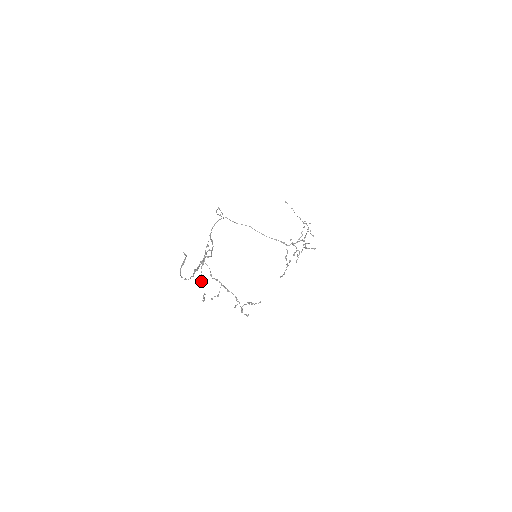
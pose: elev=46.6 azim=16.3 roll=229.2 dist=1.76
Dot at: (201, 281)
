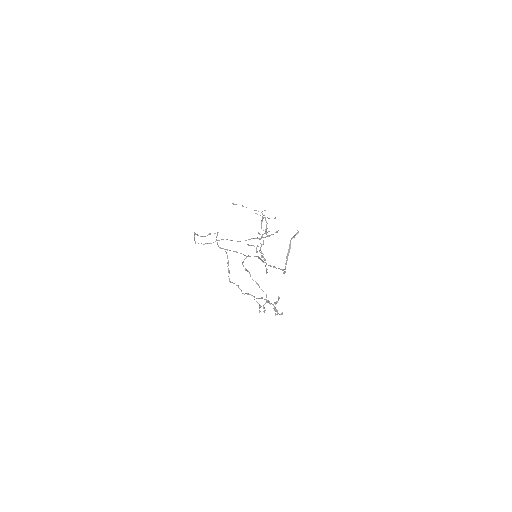
Dot at: (261, 289)
